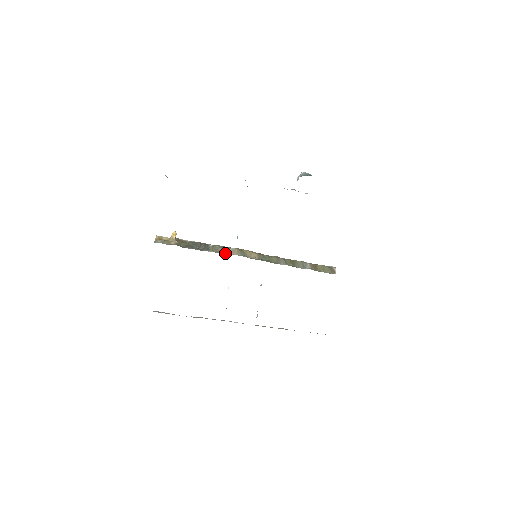
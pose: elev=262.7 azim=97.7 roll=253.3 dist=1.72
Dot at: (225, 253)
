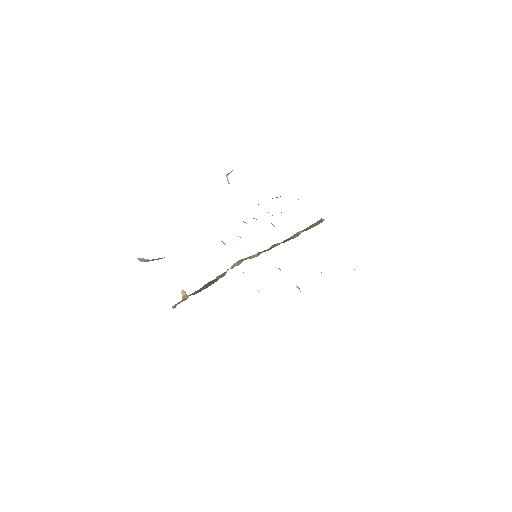
Dot at: occluded
